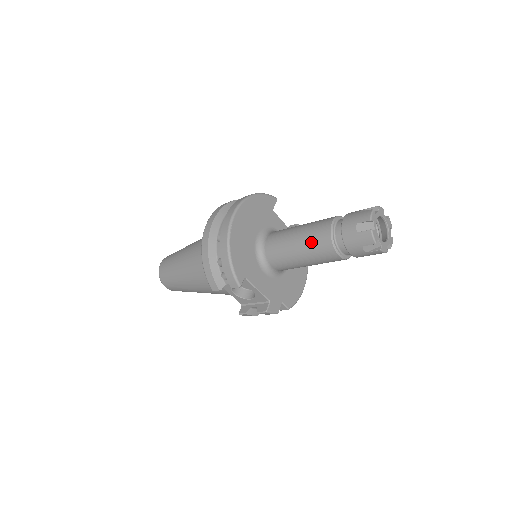
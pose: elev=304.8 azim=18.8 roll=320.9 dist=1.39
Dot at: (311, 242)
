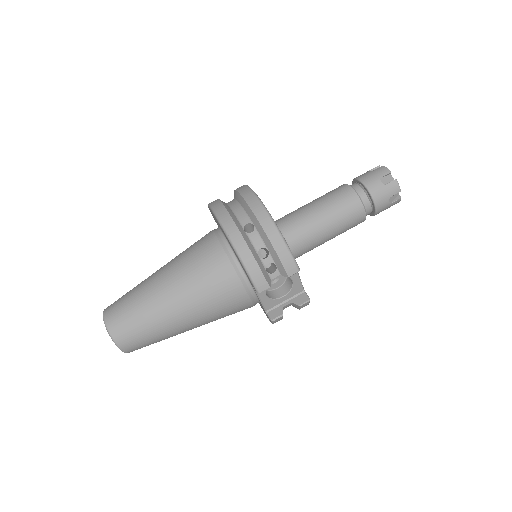
Dot at: (340, 209)
